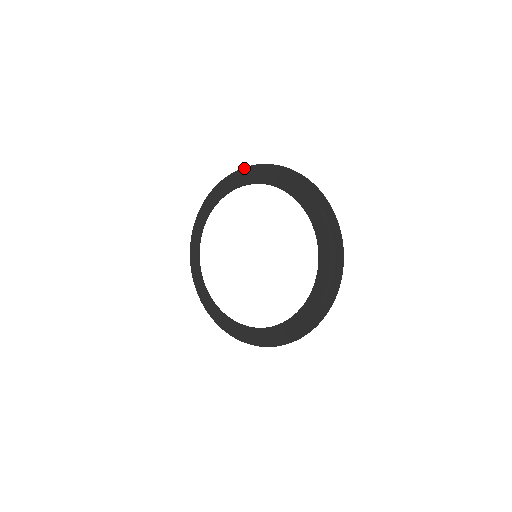
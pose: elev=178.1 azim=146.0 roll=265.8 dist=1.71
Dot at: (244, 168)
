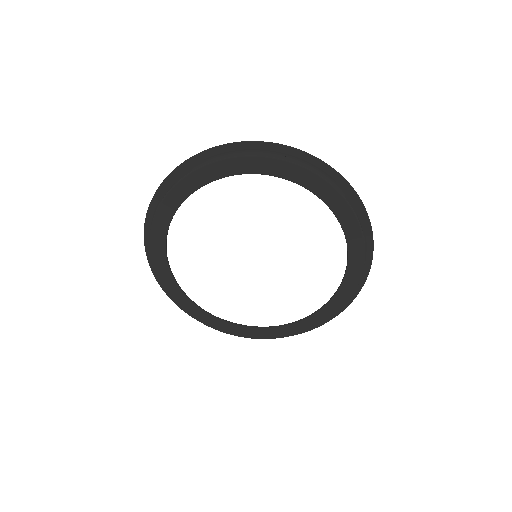
Dot at: (328, 167)
